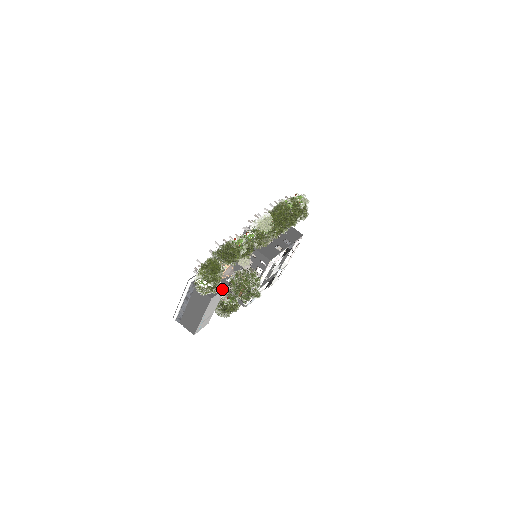
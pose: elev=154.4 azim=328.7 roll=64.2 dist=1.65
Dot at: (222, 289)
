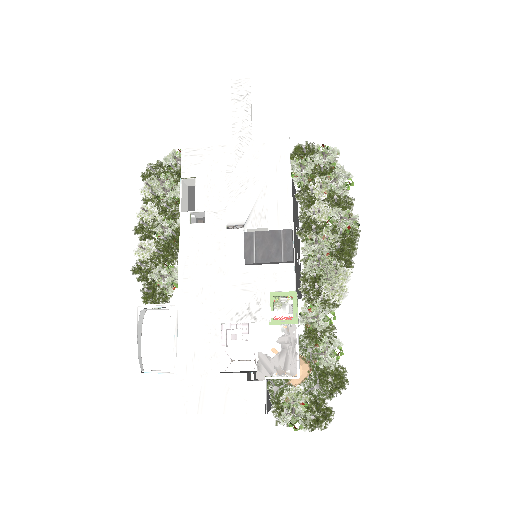
Dot at: occluded
